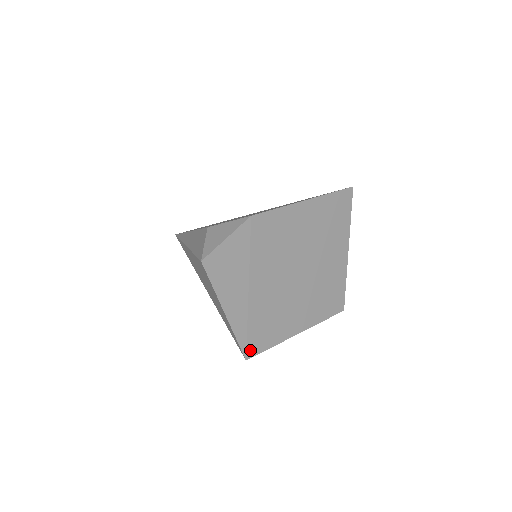
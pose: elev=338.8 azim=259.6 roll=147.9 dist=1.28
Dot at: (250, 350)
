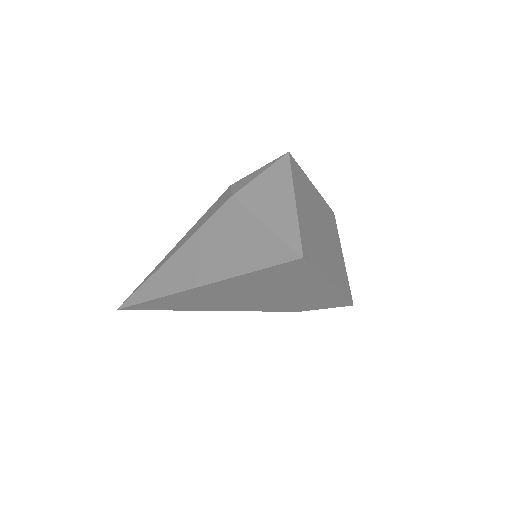
Dot at: (304, 252)
